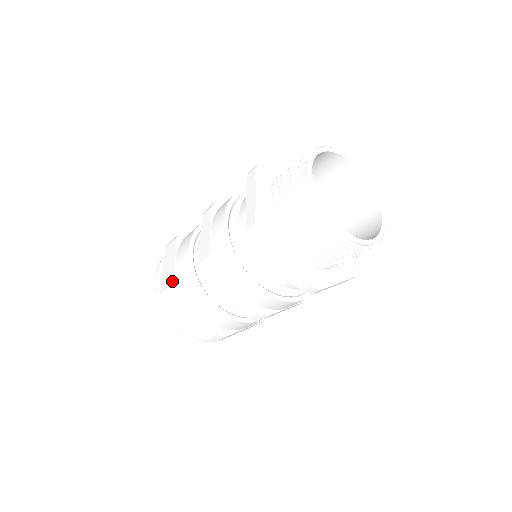
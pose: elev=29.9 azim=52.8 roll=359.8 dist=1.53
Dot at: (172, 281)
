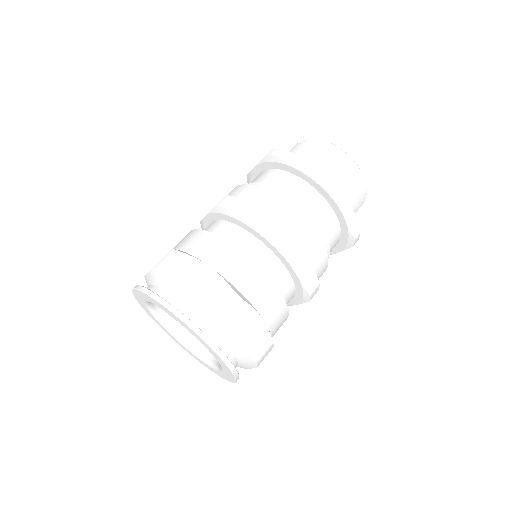
Dot at: (229, 285)
